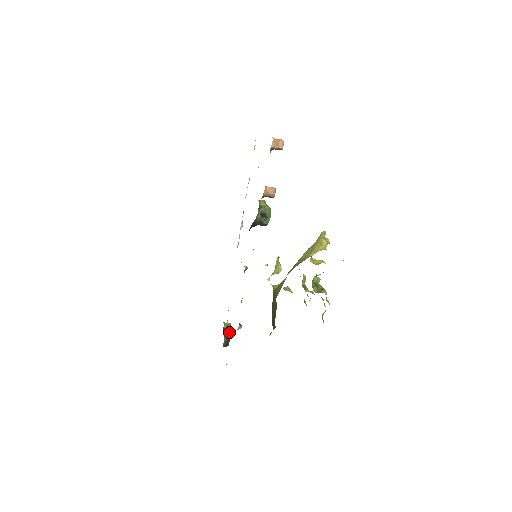
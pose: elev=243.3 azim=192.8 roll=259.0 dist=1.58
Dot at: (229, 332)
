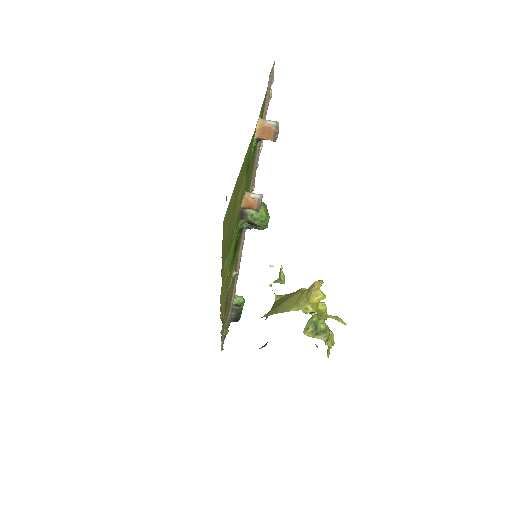
Dot at: (240, 309)
